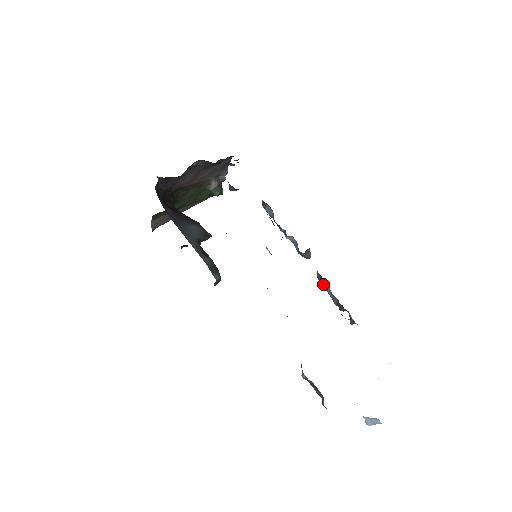
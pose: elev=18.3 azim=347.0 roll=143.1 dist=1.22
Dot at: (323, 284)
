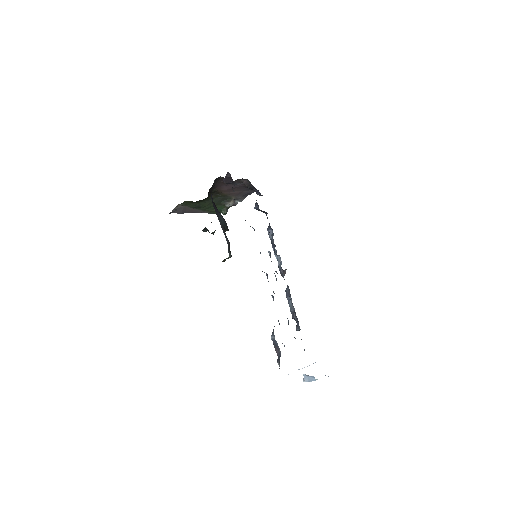
Dot at: (288, 295)
